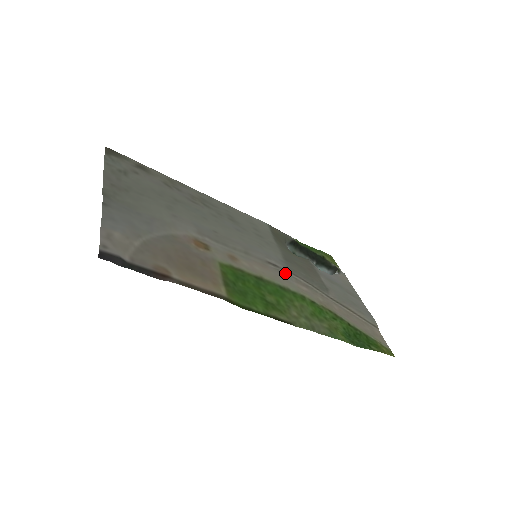
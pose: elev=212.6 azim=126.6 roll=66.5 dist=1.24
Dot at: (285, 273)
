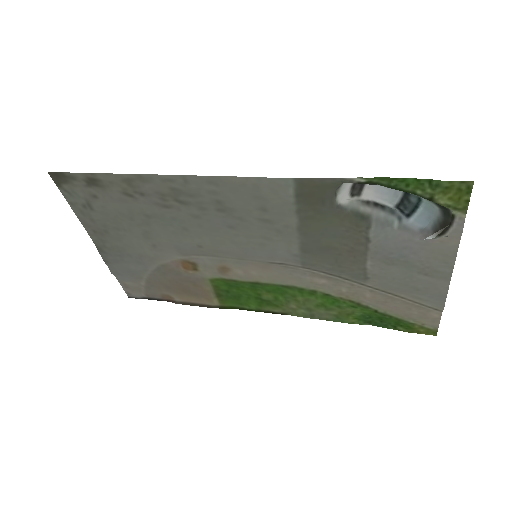
Dot at: (296, 269)
